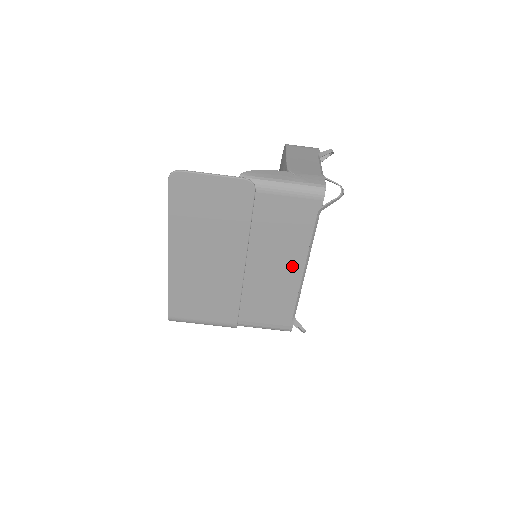
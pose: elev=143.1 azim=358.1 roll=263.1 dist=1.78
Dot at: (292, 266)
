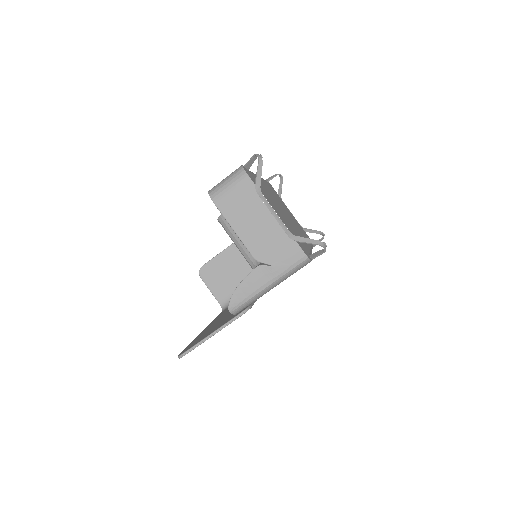
Dot at: occluded
